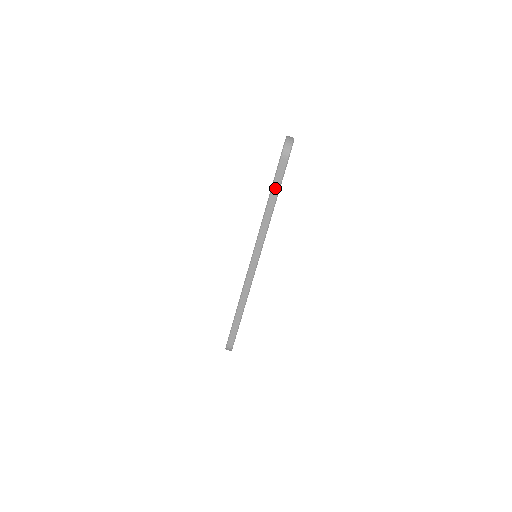
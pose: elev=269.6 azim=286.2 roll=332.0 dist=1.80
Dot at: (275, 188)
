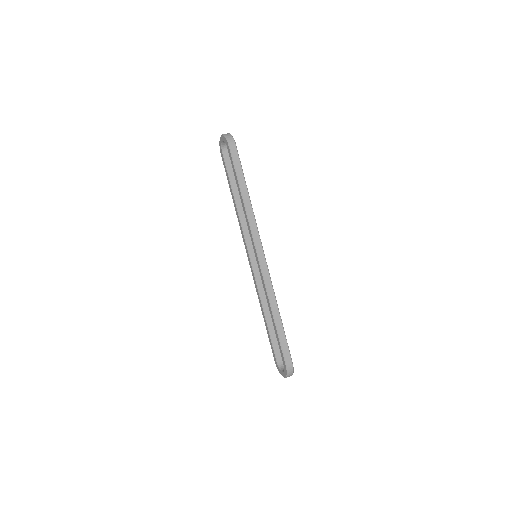
Dot at: (239, 174)
